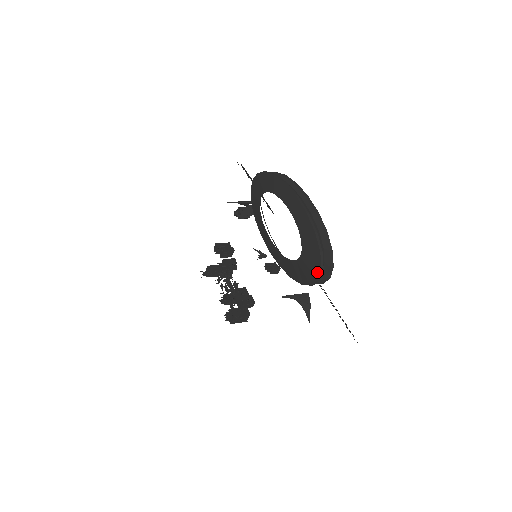
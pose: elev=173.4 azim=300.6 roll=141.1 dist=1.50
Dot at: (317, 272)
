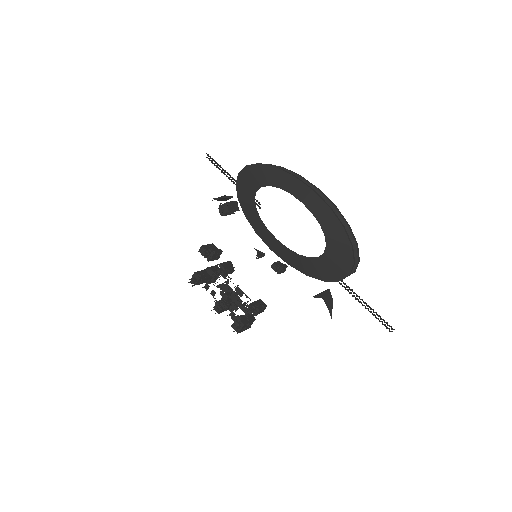
Dot at: (348, 267)
